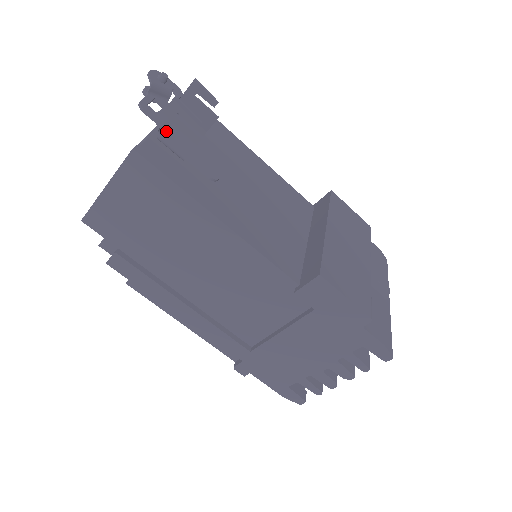
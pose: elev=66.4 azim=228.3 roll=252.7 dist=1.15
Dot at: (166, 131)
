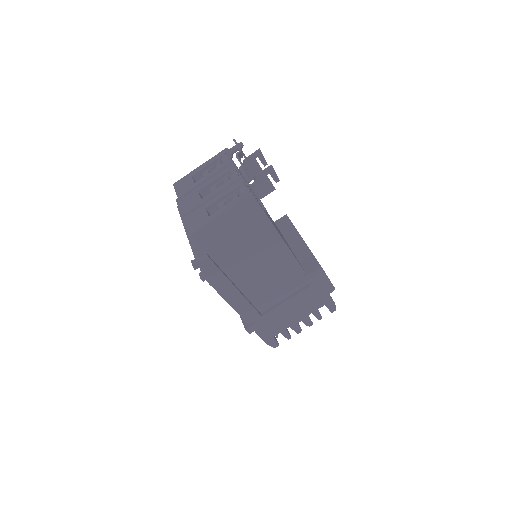
Dot at: (258, 183)
